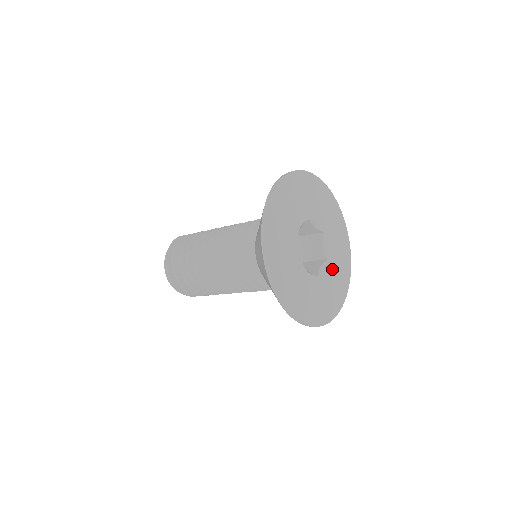
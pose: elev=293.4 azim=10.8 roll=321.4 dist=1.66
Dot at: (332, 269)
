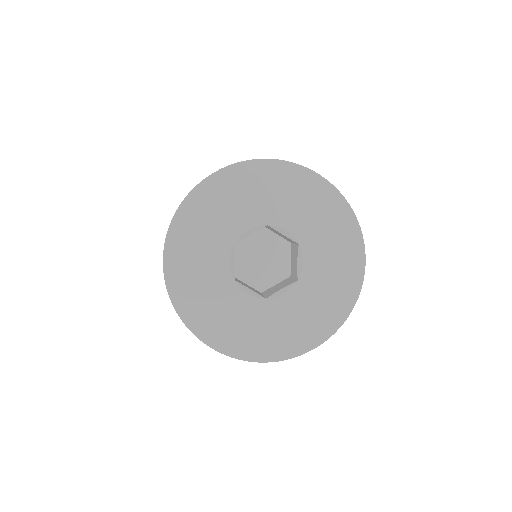
Dot at: (315, 245)
